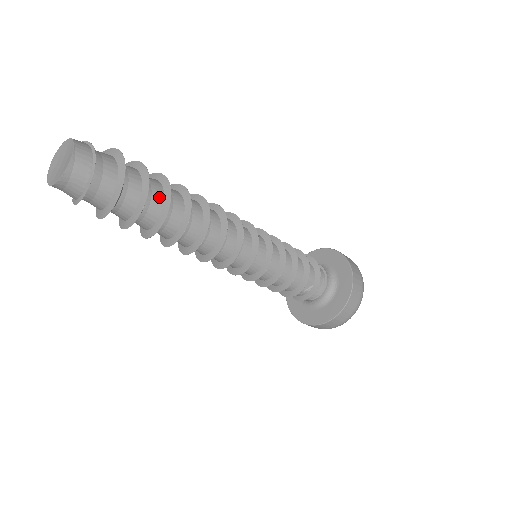
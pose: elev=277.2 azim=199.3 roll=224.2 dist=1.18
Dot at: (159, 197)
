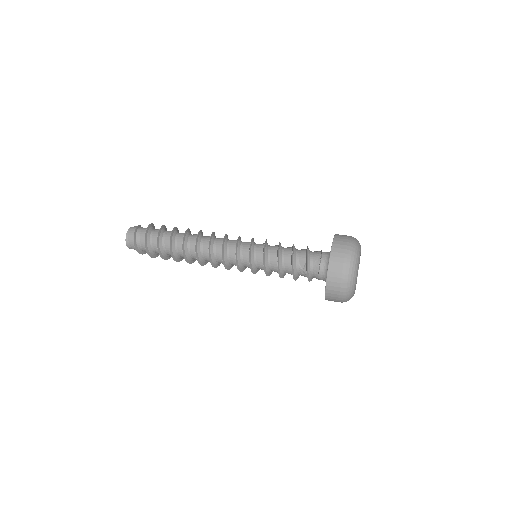
Dot at: (169, 236)
